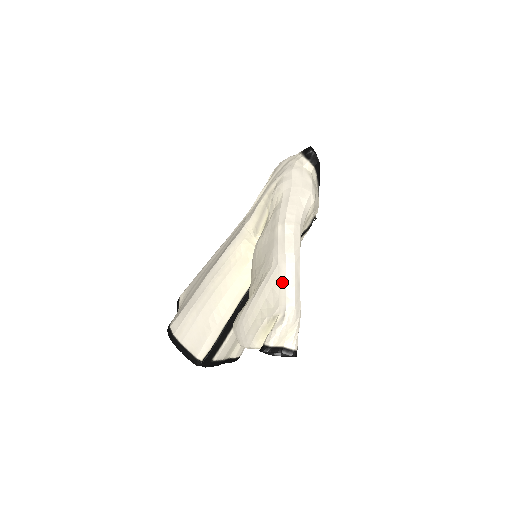
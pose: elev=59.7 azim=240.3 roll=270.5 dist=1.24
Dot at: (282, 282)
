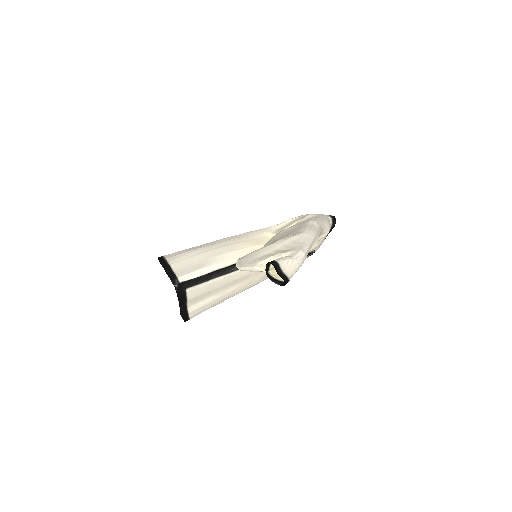
Dot at: (302, 240)
